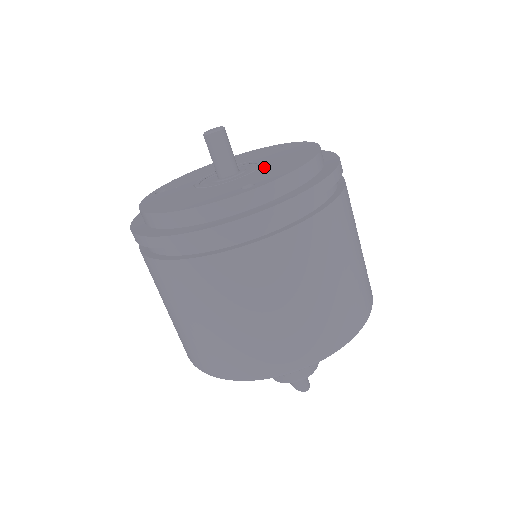
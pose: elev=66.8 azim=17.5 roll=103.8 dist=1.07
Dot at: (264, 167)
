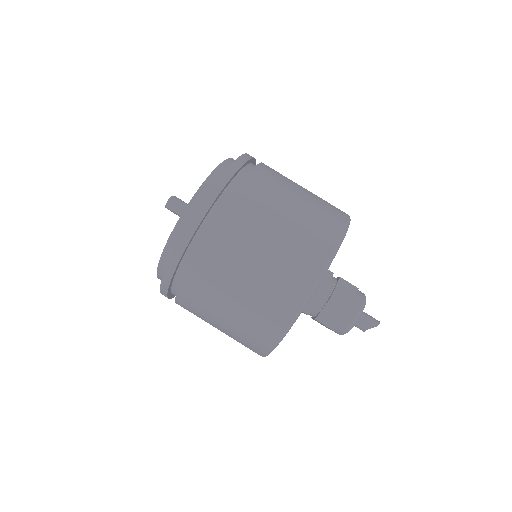
Dot at: occluded
